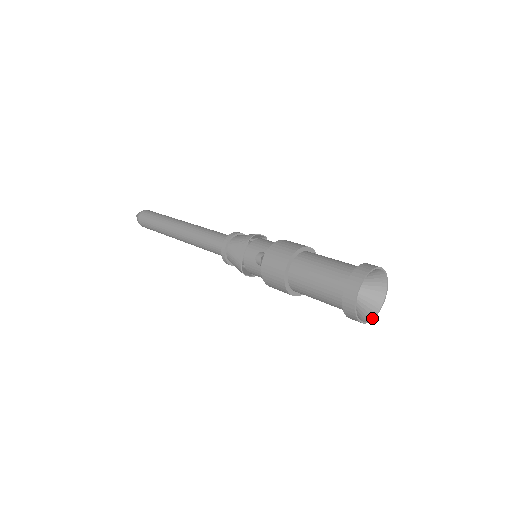
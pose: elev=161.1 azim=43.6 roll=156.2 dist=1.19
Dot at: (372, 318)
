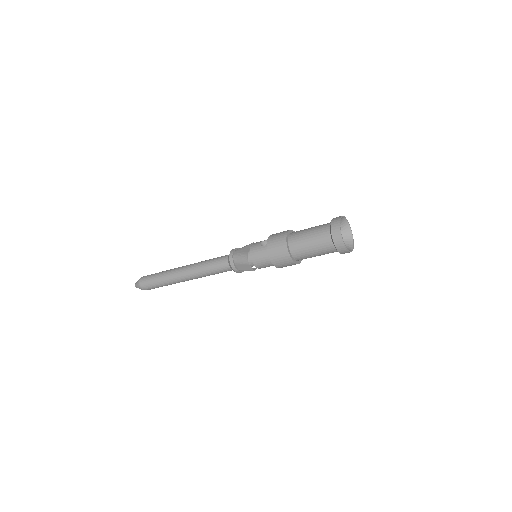
Dot at: occluded
